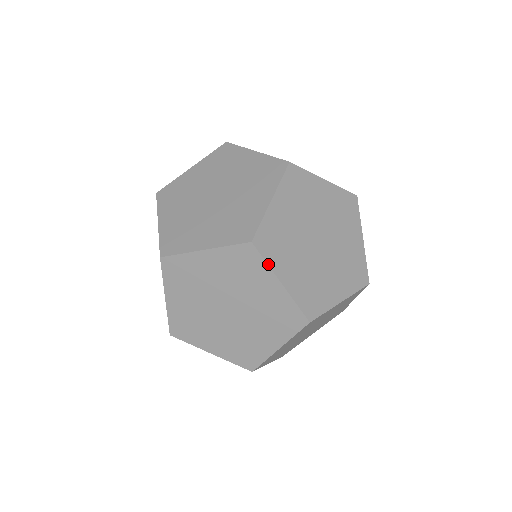
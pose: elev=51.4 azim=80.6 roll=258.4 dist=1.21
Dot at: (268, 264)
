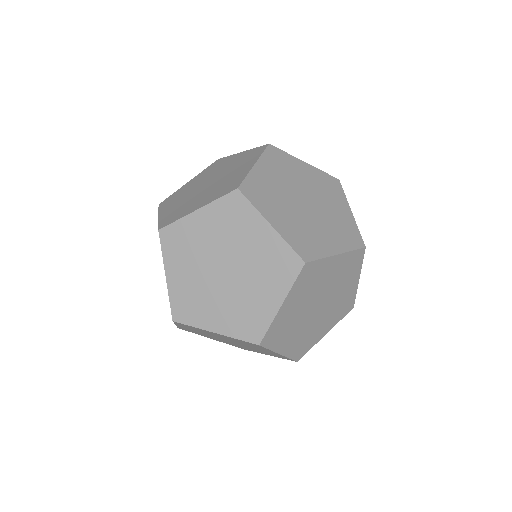
Dot at: (256, 208)
